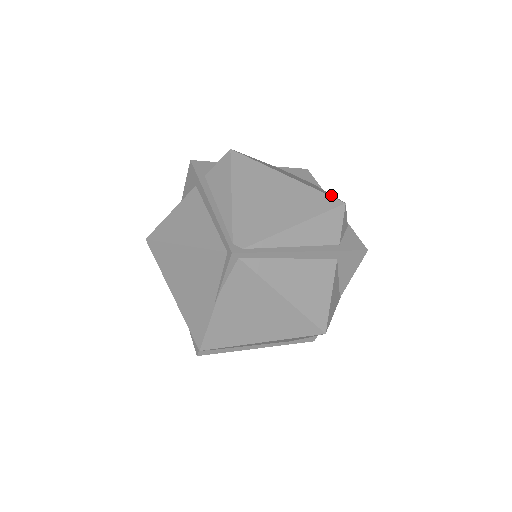
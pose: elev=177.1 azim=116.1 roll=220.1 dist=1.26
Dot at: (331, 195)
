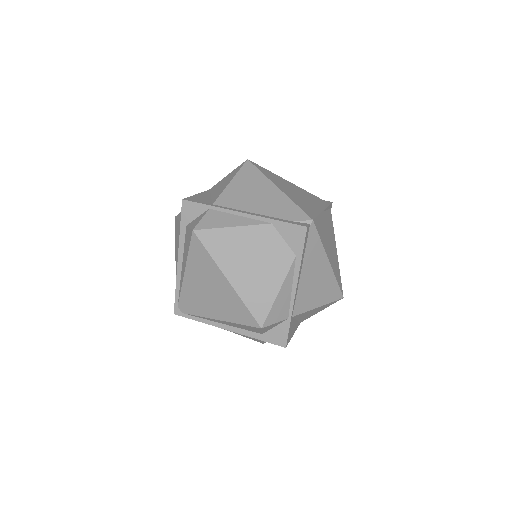
Dot at: (264, 307)
